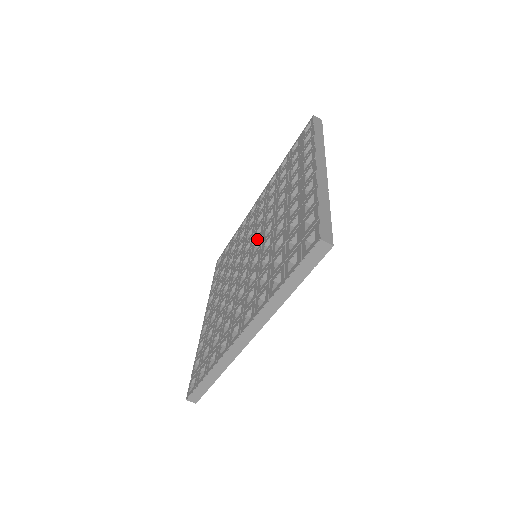
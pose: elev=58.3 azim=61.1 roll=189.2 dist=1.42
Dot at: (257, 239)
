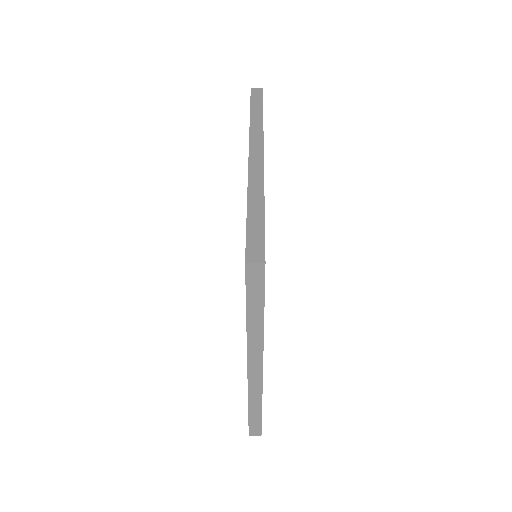
Dot at: occluded
